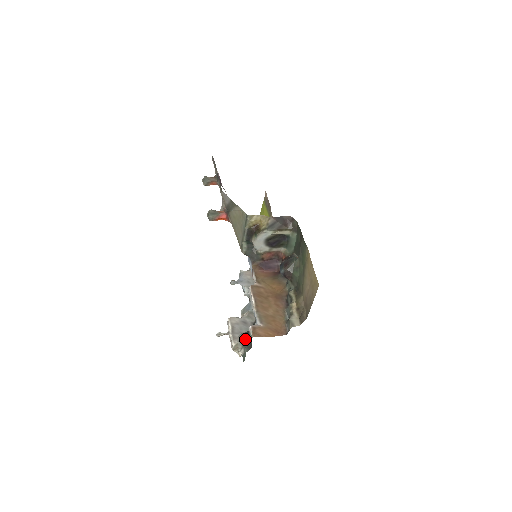
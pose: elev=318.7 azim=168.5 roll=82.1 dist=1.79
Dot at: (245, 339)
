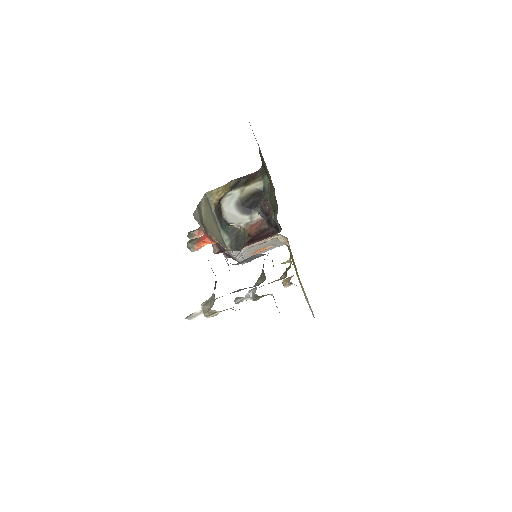
Dot at: occluded
